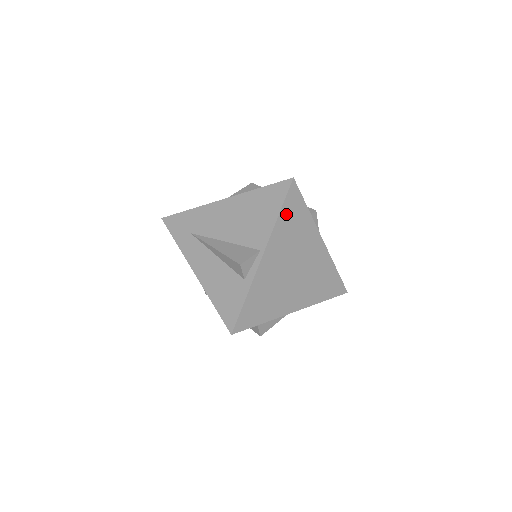
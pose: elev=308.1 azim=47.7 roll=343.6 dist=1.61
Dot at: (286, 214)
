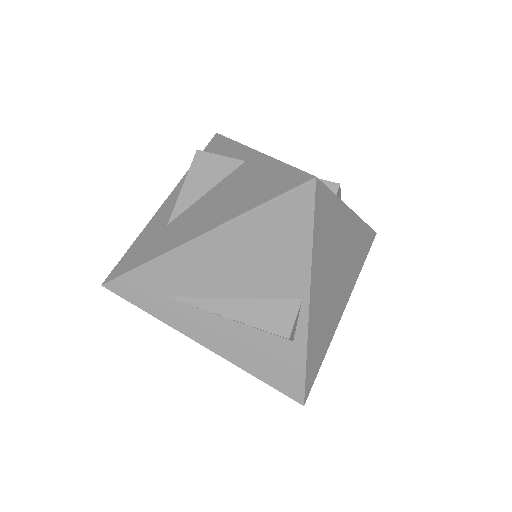
Dot at: (318, 231)
